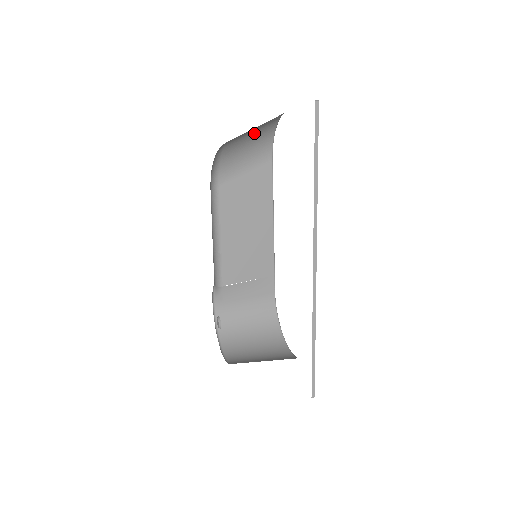
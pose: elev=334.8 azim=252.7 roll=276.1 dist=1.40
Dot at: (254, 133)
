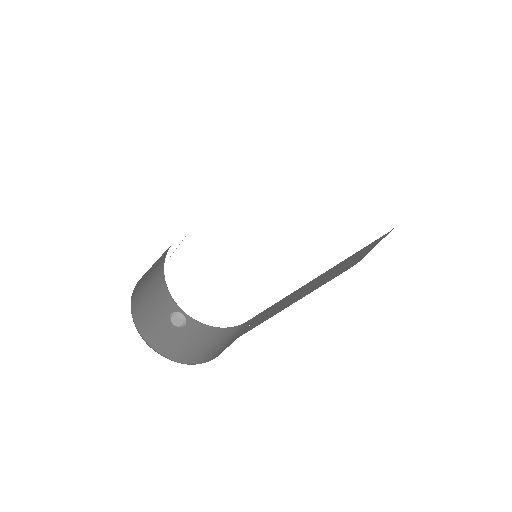
Dot at: occluded
